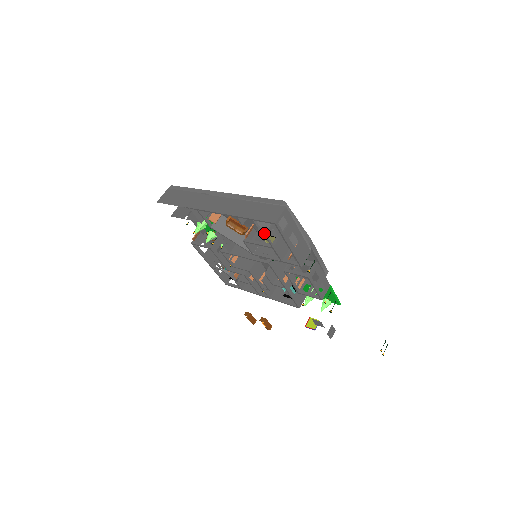
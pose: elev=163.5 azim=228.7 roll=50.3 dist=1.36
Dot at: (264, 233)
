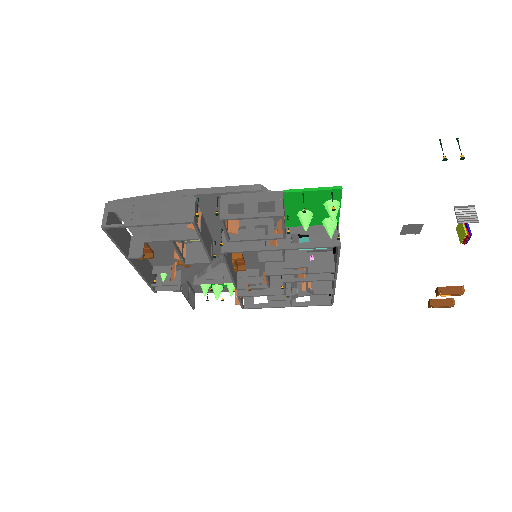
Dot at: occluded
